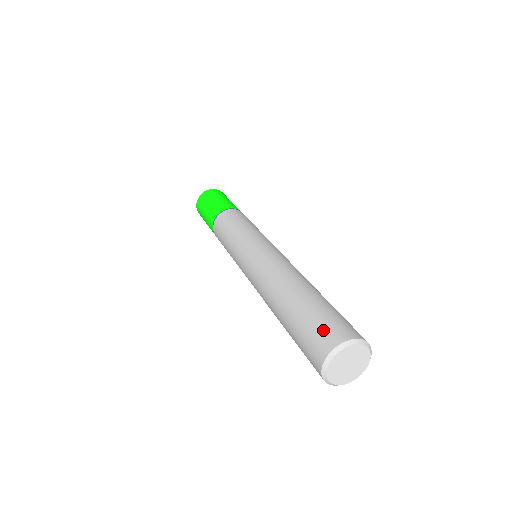
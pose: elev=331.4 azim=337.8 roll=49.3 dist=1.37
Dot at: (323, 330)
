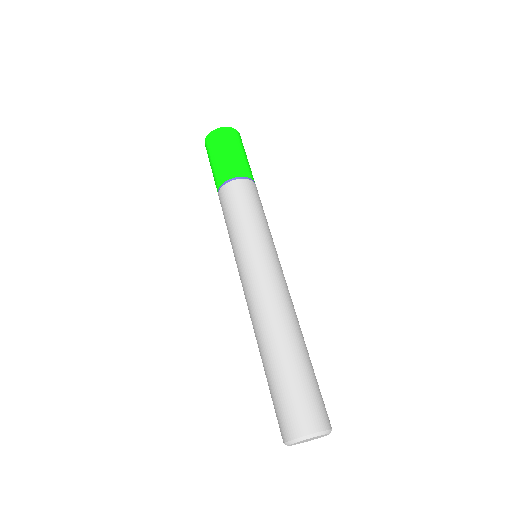
Dot at: (286, 415)
